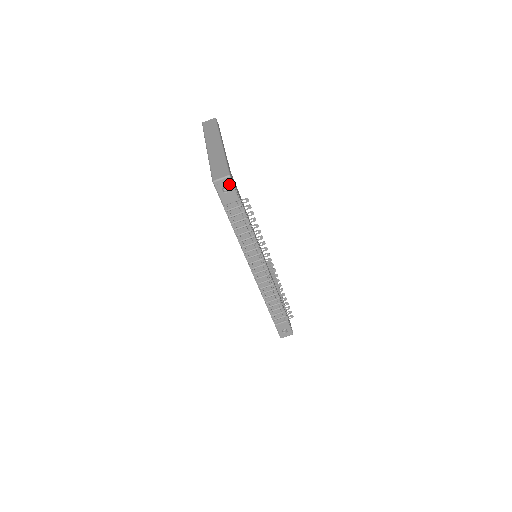
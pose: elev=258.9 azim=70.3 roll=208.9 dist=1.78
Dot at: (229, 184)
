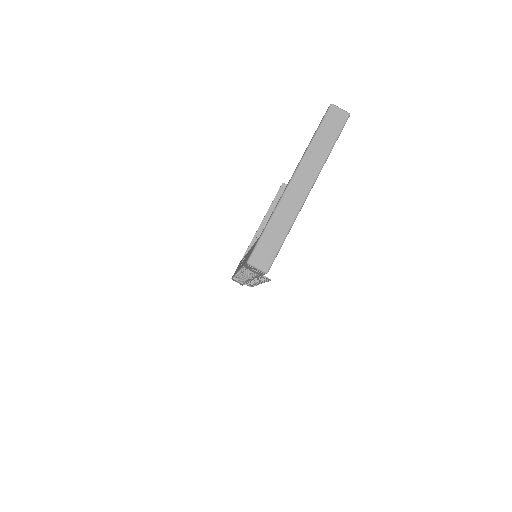
Dot at: (261, 273)
